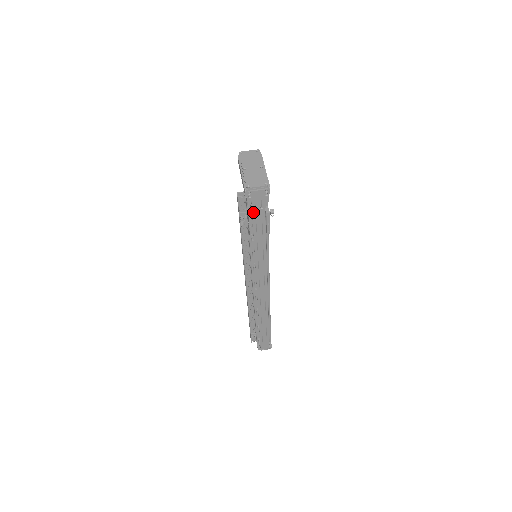
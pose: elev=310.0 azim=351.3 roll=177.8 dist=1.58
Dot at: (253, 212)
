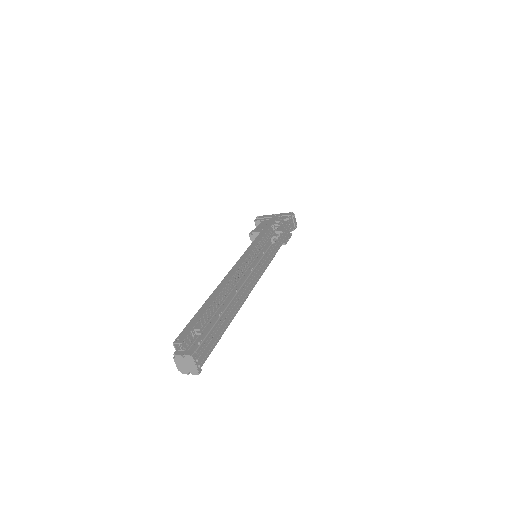
Dot at: (288, 224)
